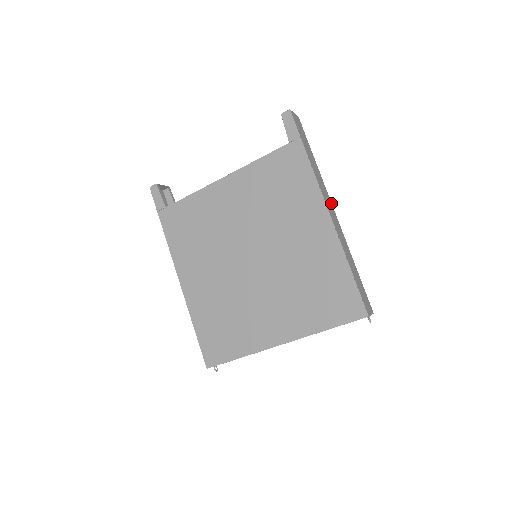
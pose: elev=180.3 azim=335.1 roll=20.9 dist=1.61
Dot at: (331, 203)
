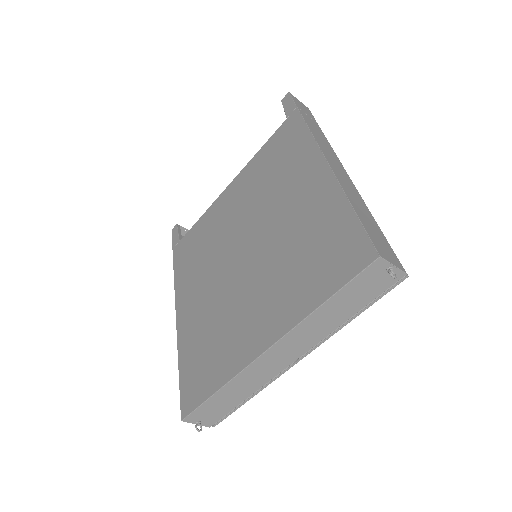
Dot at: (341, 164)
